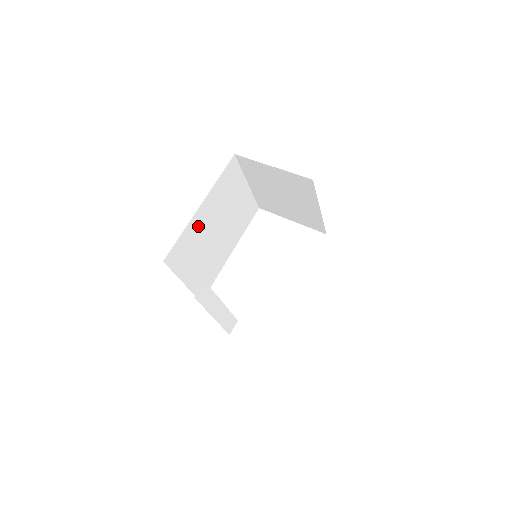
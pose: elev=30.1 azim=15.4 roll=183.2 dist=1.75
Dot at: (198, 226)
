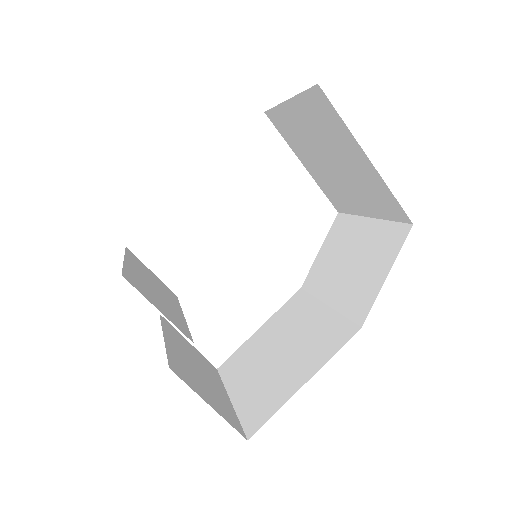
Dot at: occluded
